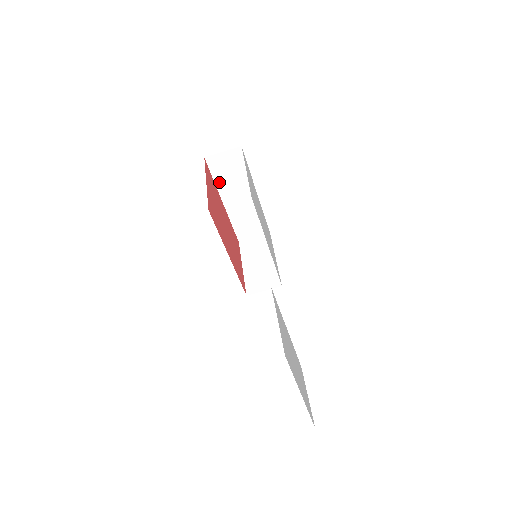
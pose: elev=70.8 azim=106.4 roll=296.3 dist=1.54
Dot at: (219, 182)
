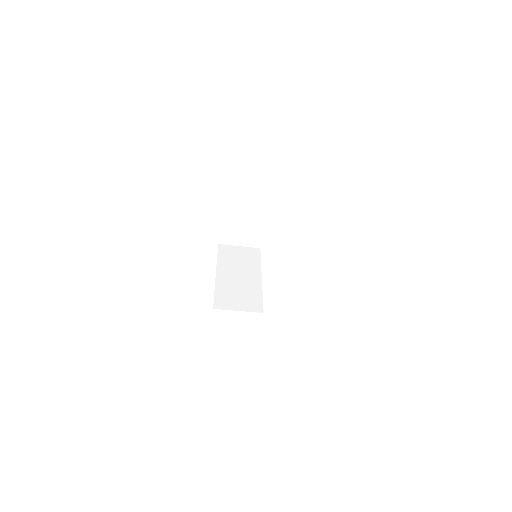
Dot at: (234, 154)
